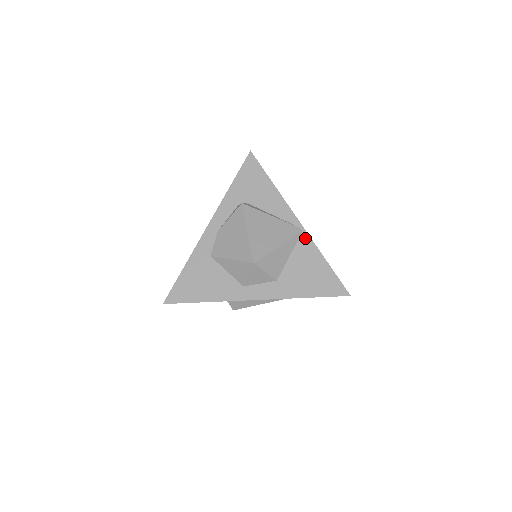
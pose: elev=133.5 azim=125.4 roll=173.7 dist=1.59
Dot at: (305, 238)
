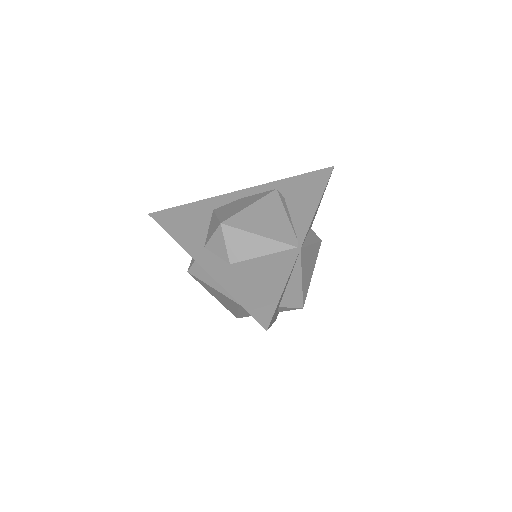
Dot at: (292, 254)
